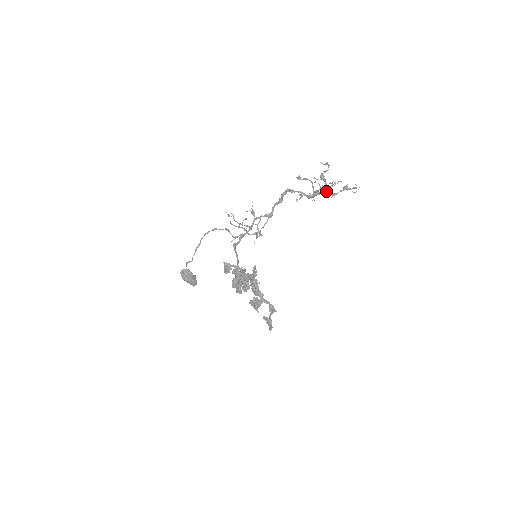
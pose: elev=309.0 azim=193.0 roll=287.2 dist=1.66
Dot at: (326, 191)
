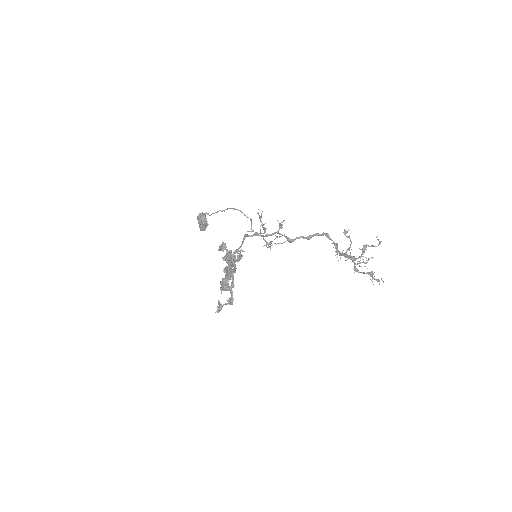
Dot at: occluded
